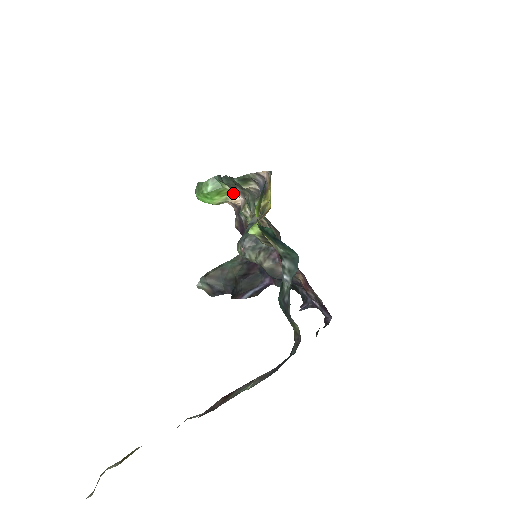
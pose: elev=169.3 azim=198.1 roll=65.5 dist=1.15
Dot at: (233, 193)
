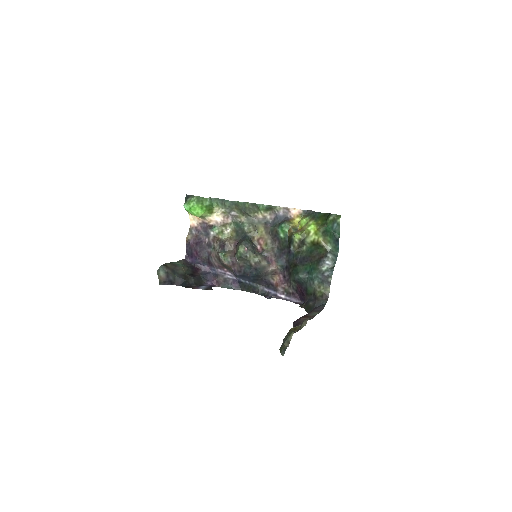
Dot at: (213, 214)
